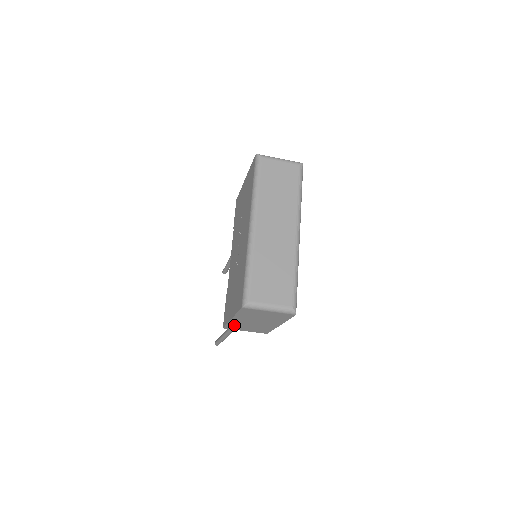
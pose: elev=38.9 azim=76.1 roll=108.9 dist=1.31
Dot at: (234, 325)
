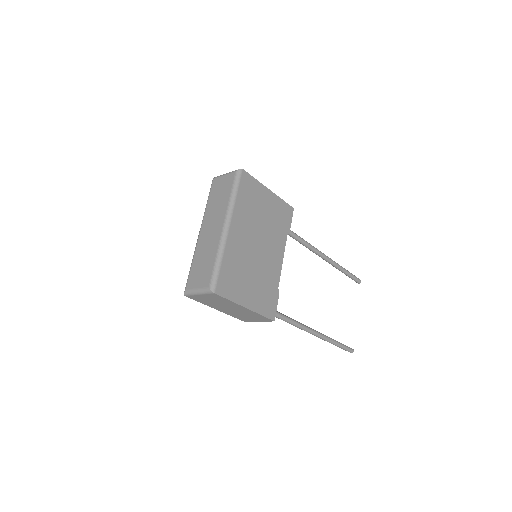
Dot at: (237, 316)
